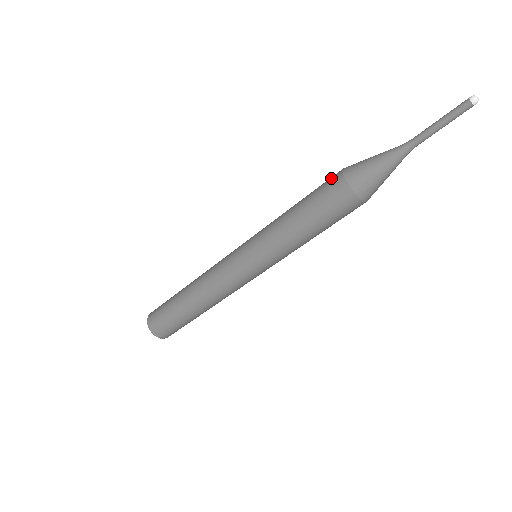
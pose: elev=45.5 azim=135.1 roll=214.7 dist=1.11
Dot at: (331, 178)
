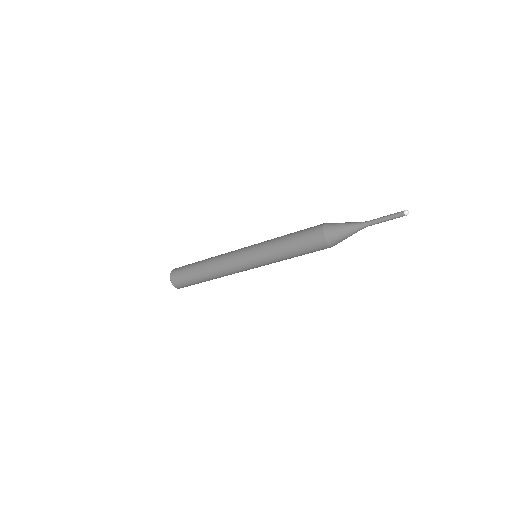
Dot at: (317, 240)
